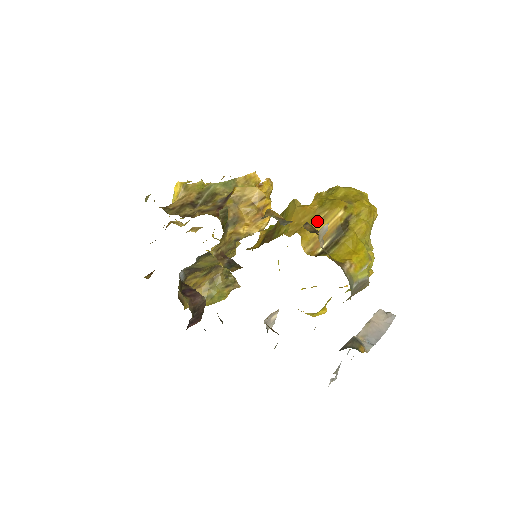
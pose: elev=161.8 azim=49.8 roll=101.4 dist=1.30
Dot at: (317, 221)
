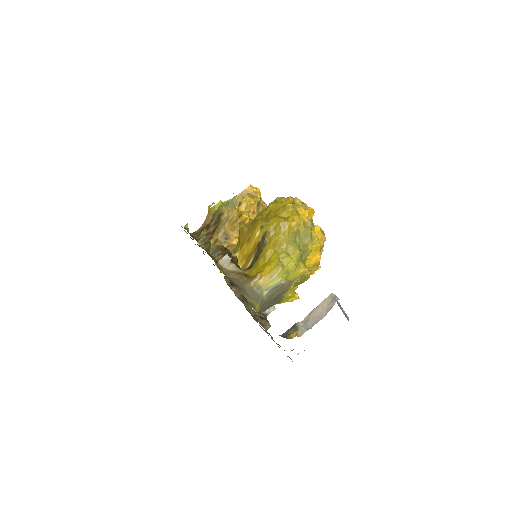
Dot at: (246, 242)
